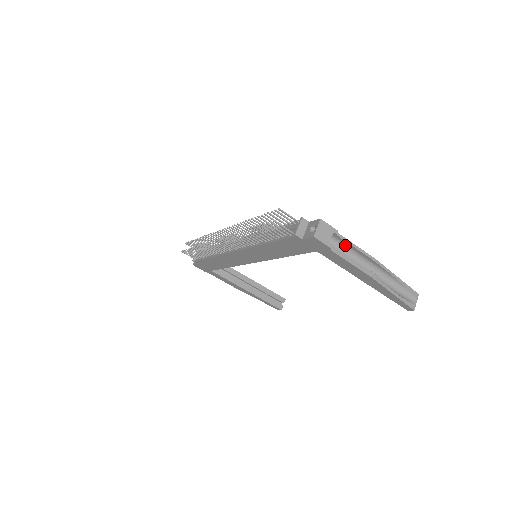
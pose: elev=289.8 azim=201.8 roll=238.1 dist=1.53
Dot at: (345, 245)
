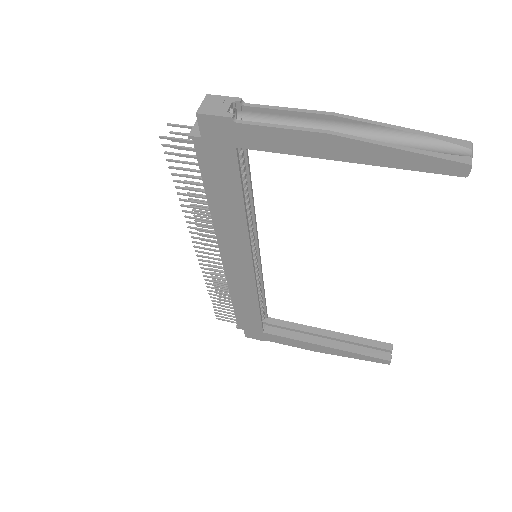
Dot at: (272, 118)
